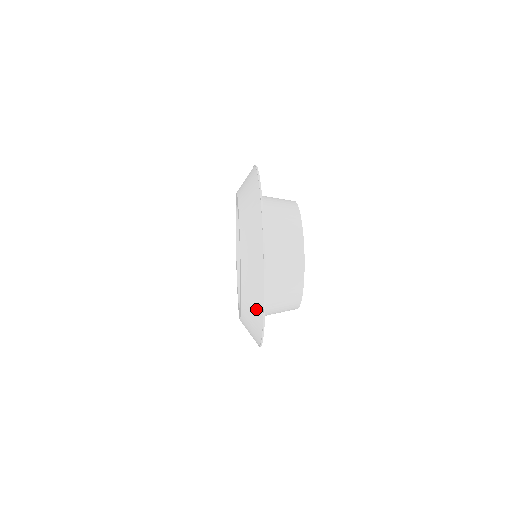
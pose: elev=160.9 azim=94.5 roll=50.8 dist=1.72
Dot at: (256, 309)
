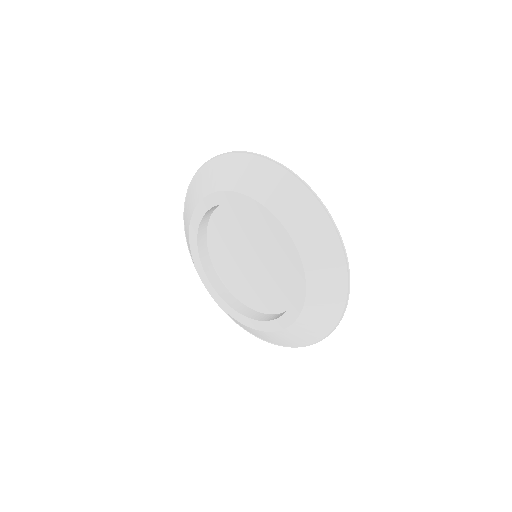
Dot at: (333, 266)
